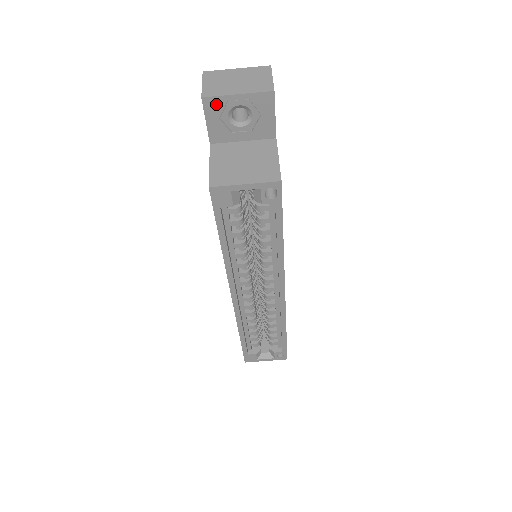
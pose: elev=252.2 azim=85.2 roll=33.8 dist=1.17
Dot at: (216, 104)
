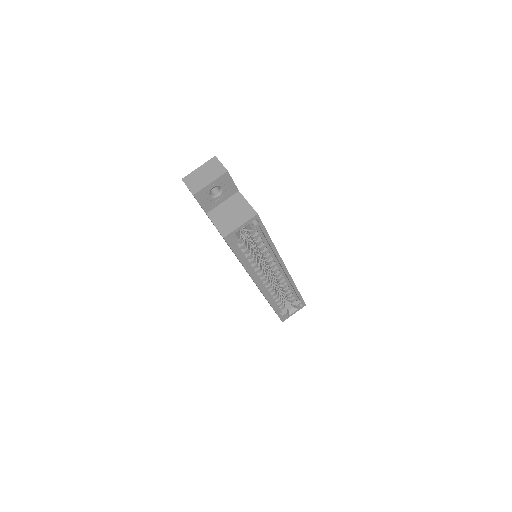
Dot at: (201, 194)
